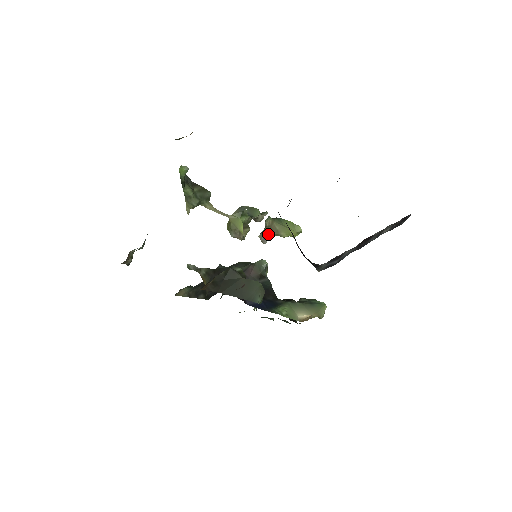
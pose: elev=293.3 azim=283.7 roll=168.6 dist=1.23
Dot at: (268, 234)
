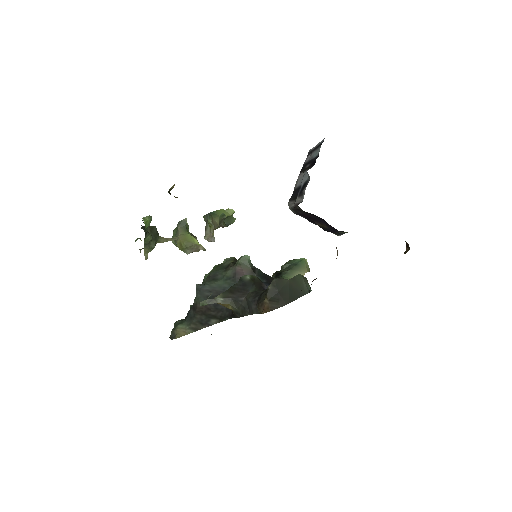
Dot at: (213, 232)
